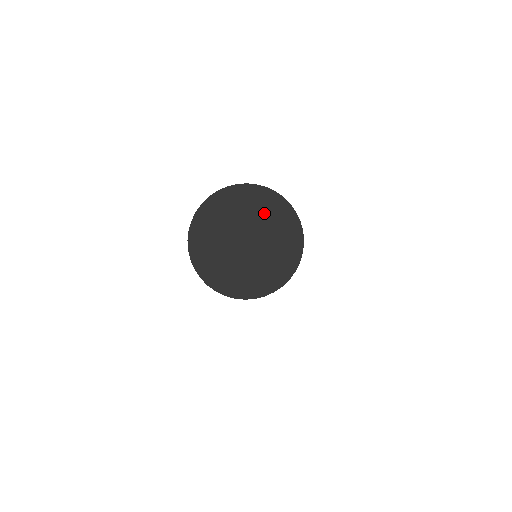
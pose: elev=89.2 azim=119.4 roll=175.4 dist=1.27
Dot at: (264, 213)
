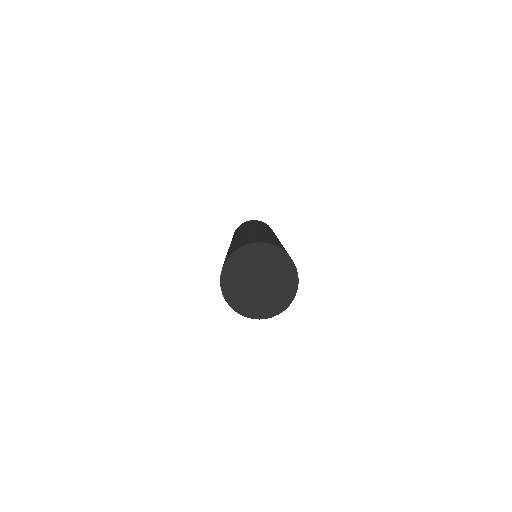
Dot at: (272, 263)
